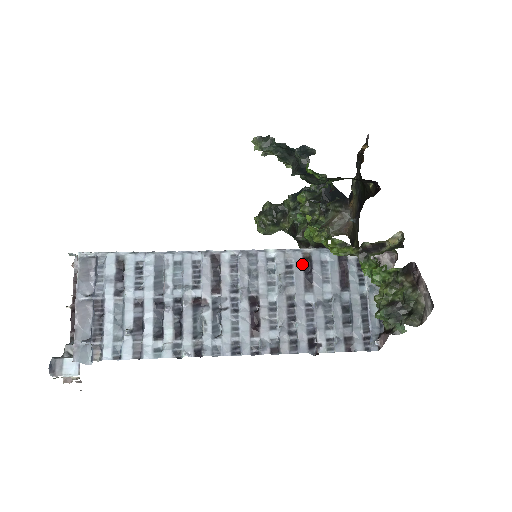
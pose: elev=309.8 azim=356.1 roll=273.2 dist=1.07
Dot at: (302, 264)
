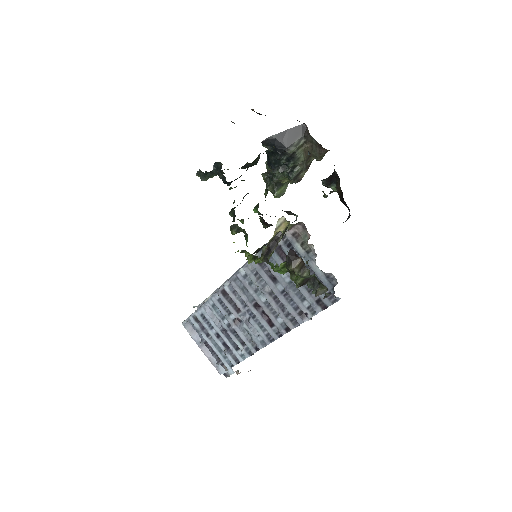
Dot at: (261, 268)
